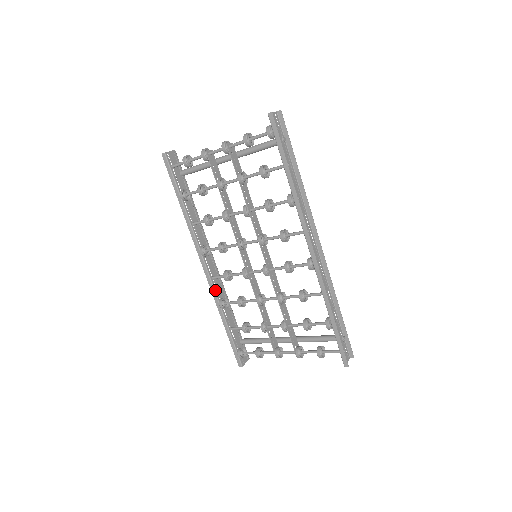
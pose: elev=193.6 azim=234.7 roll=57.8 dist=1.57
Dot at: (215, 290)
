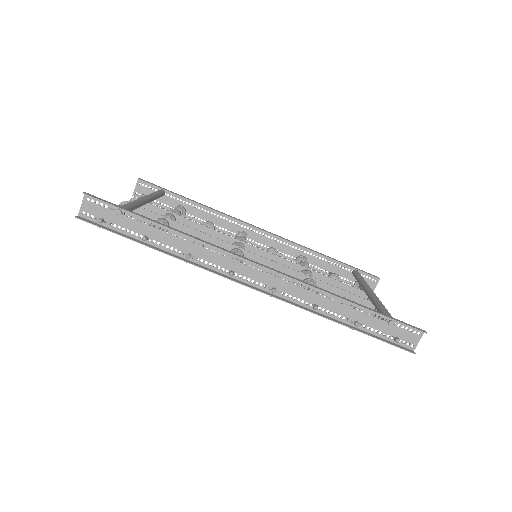
Dot at: (283, 256)
